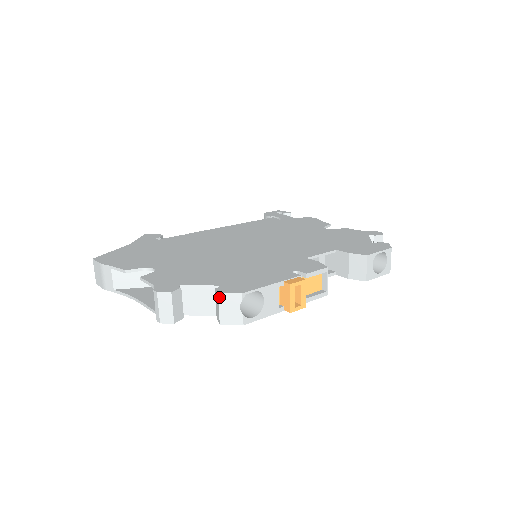
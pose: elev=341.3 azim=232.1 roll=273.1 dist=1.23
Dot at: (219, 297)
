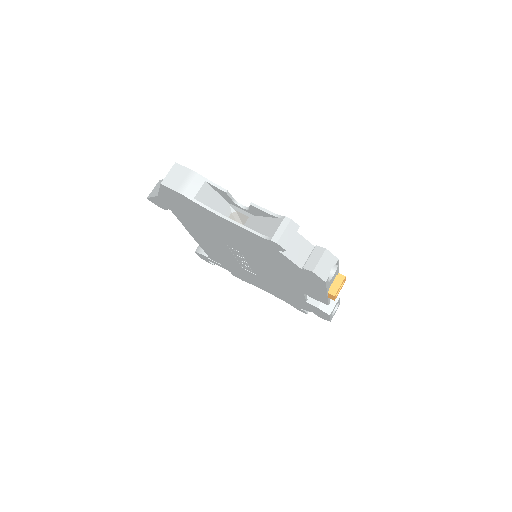
Dot at: (325, 252)
